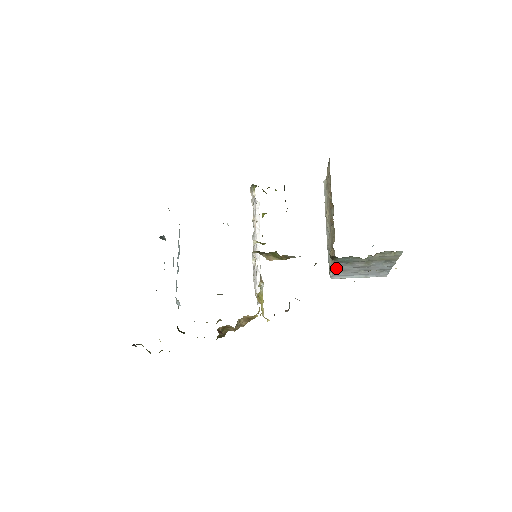
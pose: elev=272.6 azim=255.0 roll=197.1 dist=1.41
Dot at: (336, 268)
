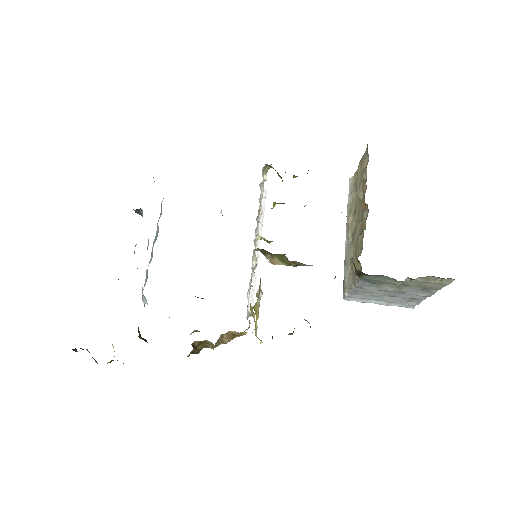
Dot at: (356, 288)
